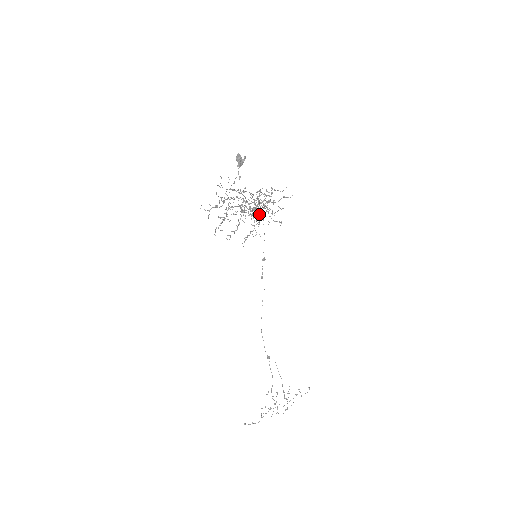
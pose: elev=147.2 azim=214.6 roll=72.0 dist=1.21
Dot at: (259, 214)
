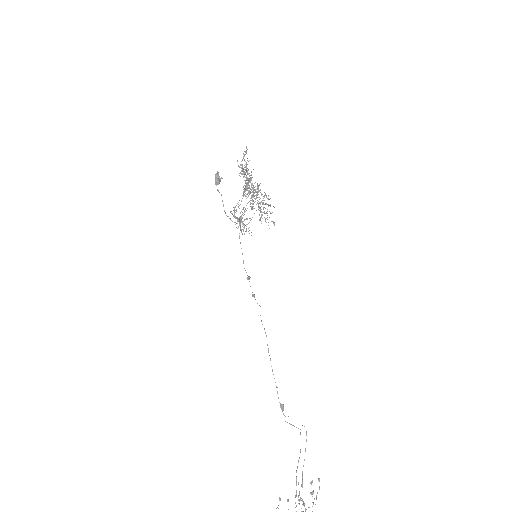
Dot at: occluded
